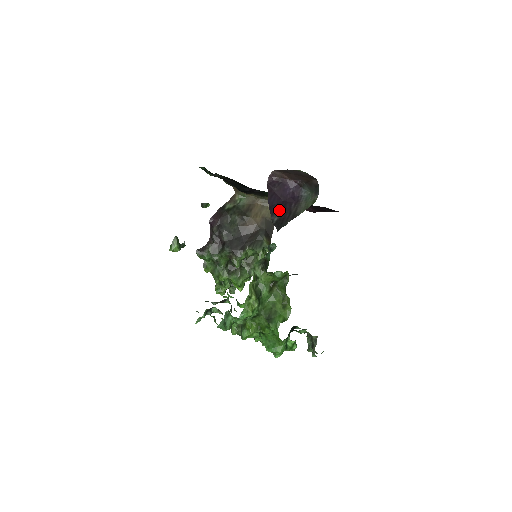
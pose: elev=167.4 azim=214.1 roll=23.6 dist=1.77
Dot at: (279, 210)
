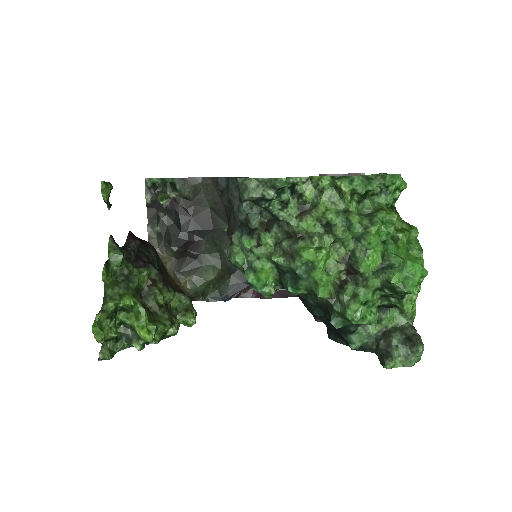
Dot at: occluded
